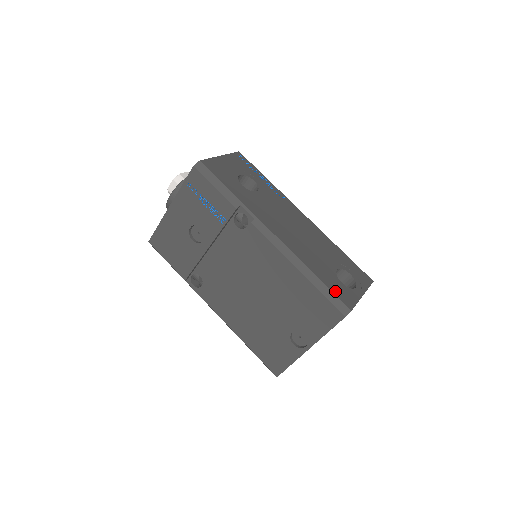
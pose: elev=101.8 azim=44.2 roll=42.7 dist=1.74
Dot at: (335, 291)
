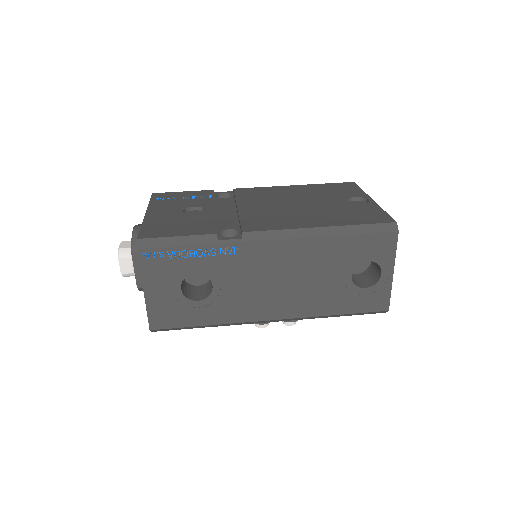
Dot at: occluded
